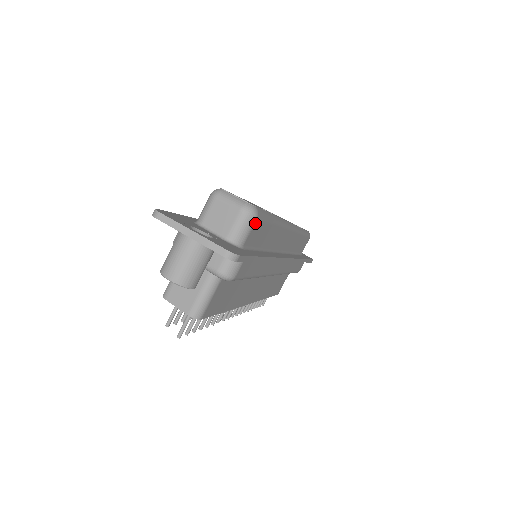
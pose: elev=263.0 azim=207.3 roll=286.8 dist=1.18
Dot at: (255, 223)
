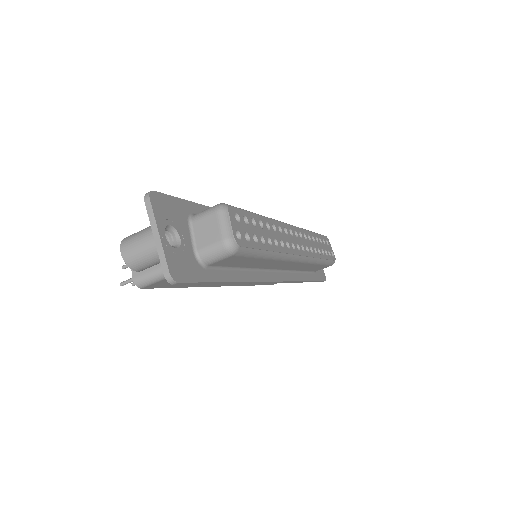
Dot at: (230, 257)
